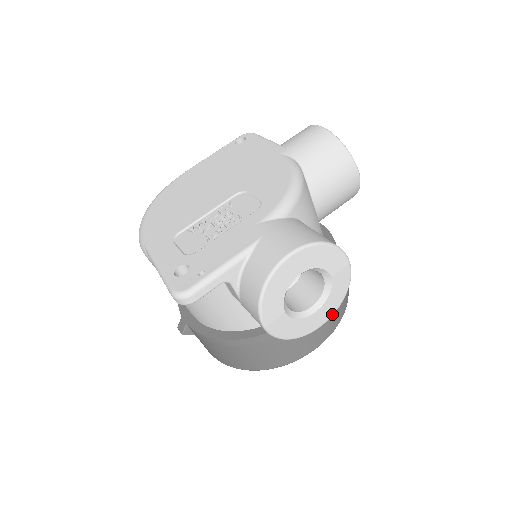
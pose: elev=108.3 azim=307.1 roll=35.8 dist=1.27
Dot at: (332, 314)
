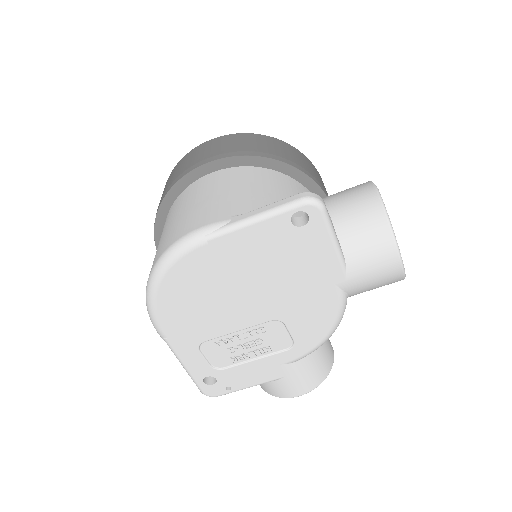
Dot at: occluded
